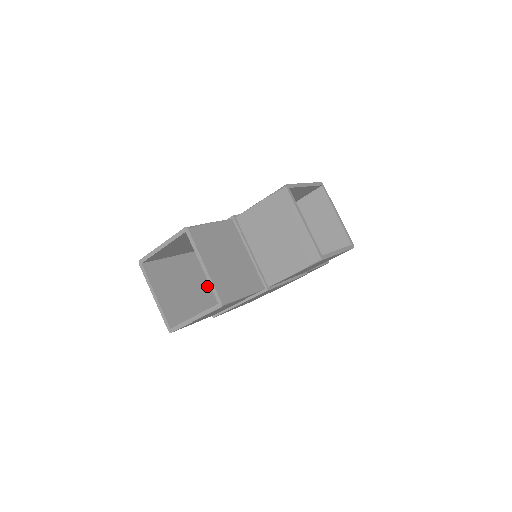
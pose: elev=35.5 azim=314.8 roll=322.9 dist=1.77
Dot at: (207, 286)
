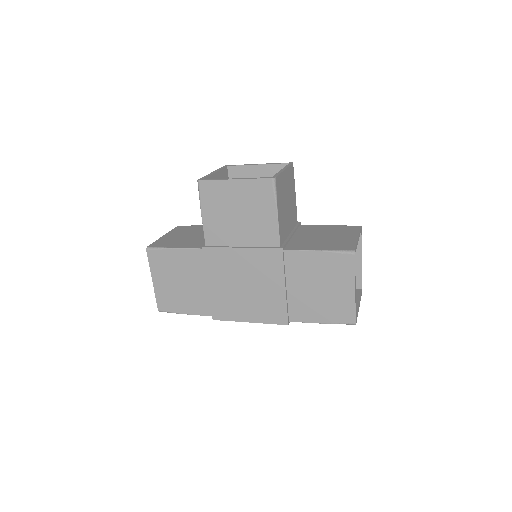
Dot at: occluded
